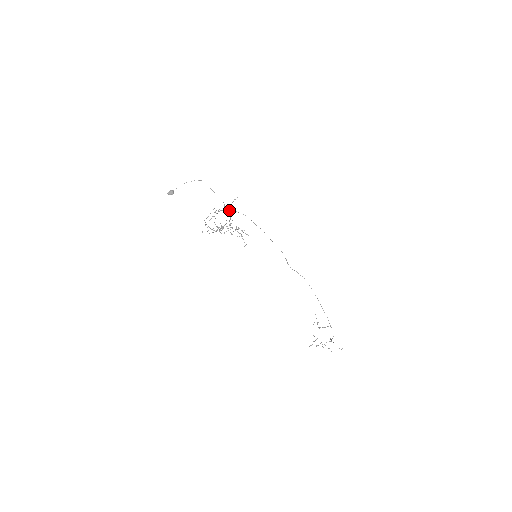
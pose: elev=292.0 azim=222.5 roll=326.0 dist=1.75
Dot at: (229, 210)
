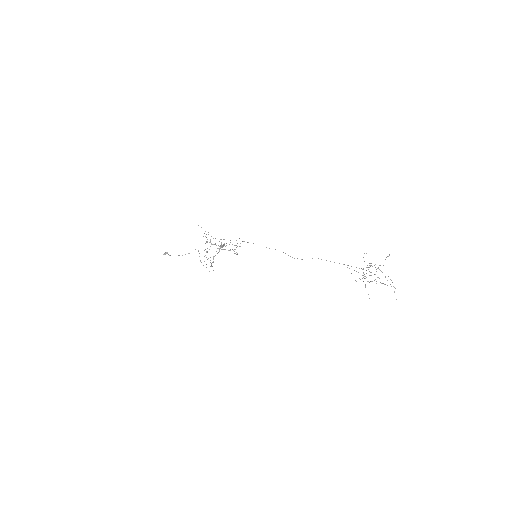
Dot at: (220, 248)
